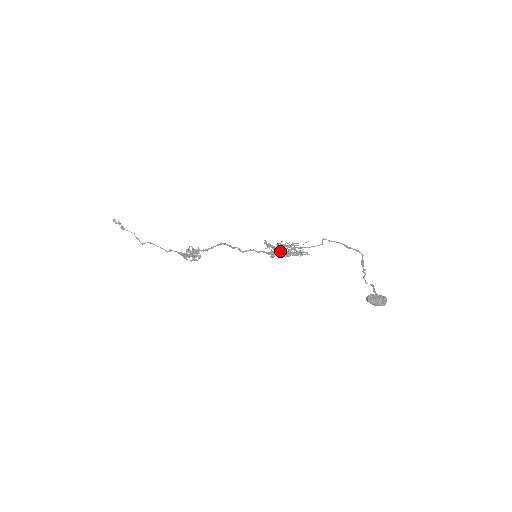
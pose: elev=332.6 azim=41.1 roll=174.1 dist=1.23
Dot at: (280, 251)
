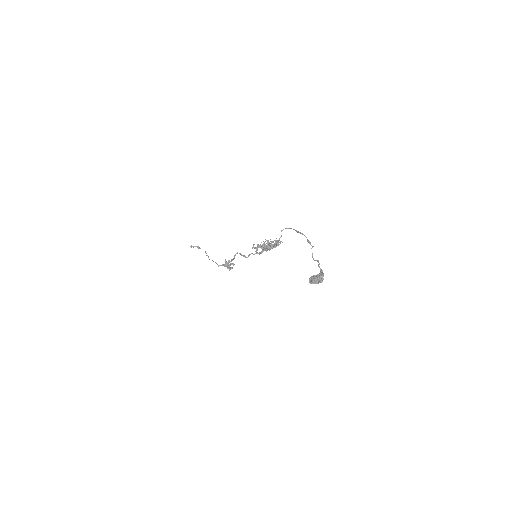
Dot at: (265, 249)
